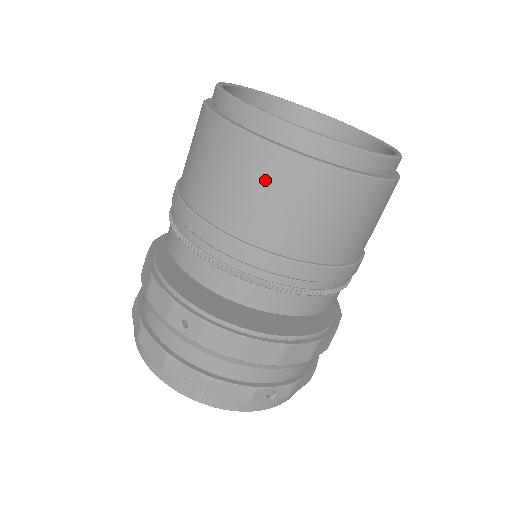
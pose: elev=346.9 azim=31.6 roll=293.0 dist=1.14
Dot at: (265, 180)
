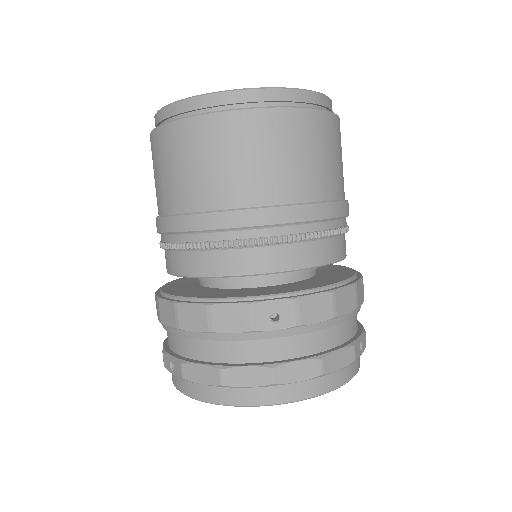
Dot at: (281, 140)
